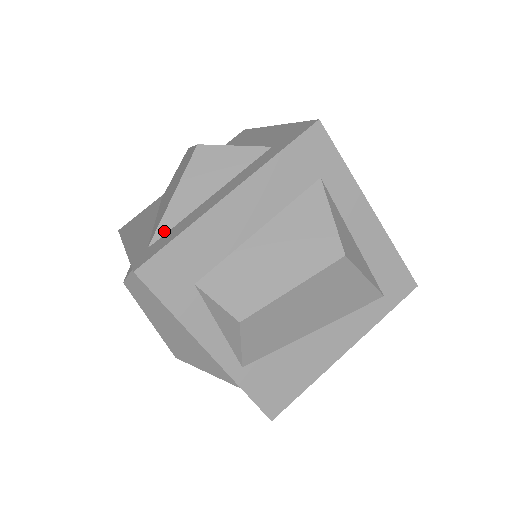
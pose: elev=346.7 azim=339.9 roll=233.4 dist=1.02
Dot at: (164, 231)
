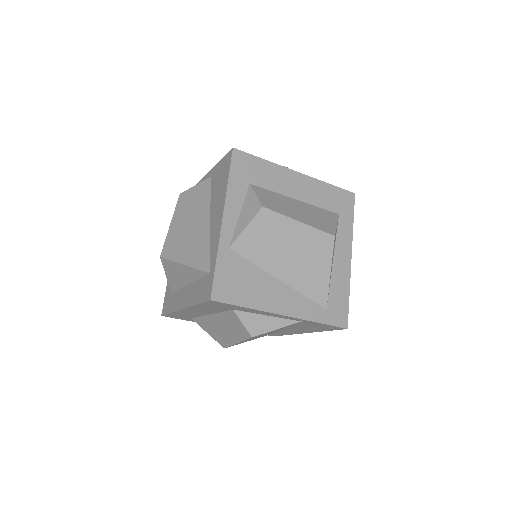
Dot at: occluded
